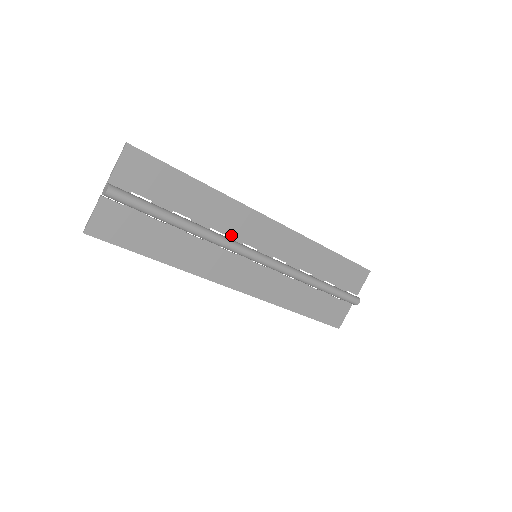
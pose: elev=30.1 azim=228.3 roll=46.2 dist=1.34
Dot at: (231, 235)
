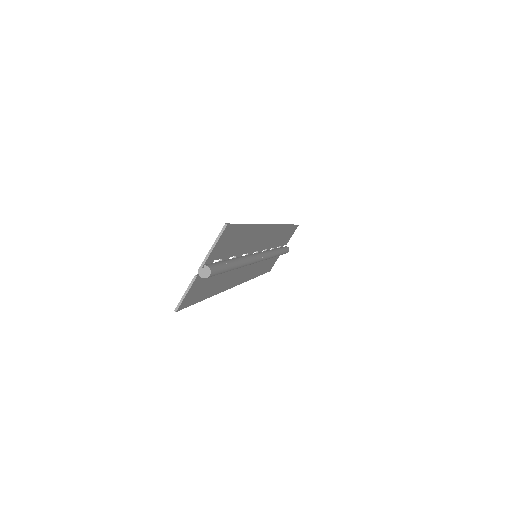
Dot at: (250, 251)
